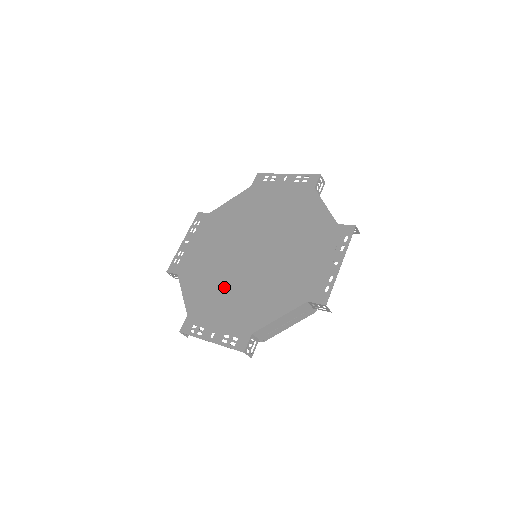
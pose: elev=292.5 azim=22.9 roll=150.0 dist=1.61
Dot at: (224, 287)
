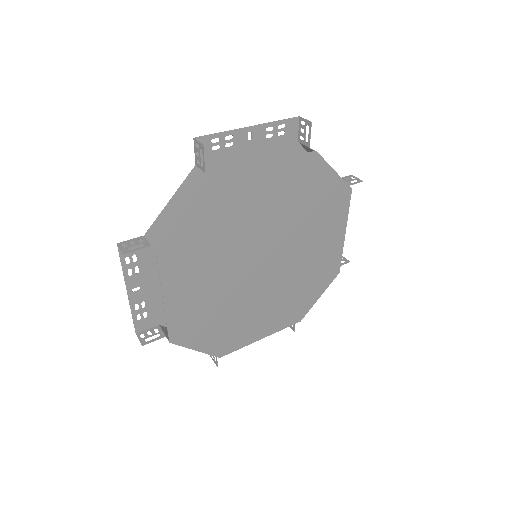
Dot at: occluded
